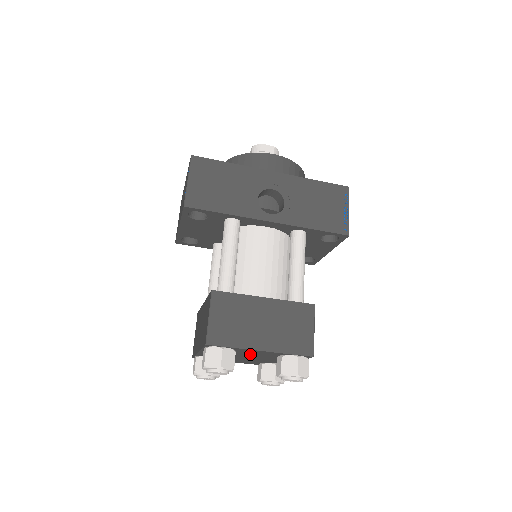
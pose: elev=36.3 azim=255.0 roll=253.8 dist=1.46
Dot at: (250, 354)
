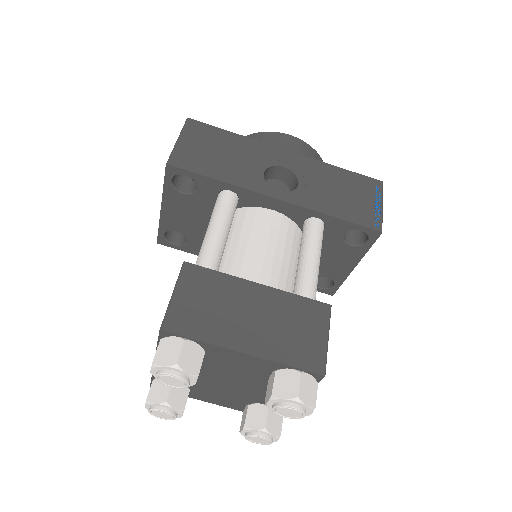
Dot at: (229, 368)
